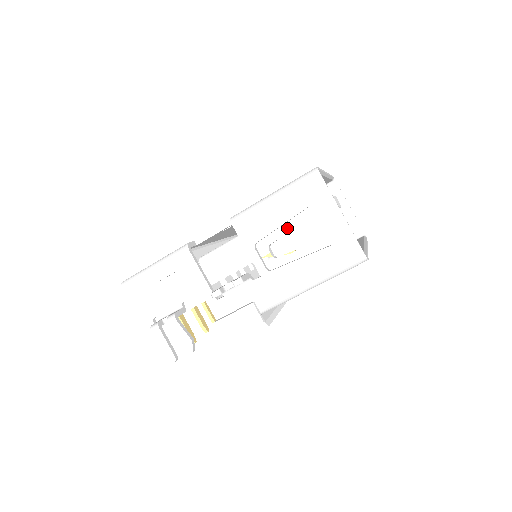
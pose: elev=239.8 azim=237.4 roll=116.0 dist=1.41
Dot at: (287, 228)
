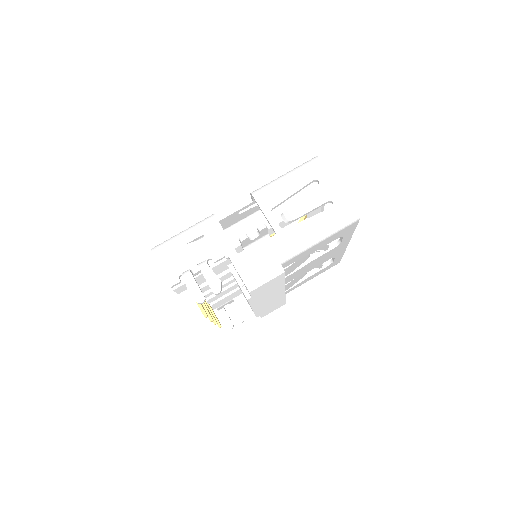
Dot at: (294, 203)
